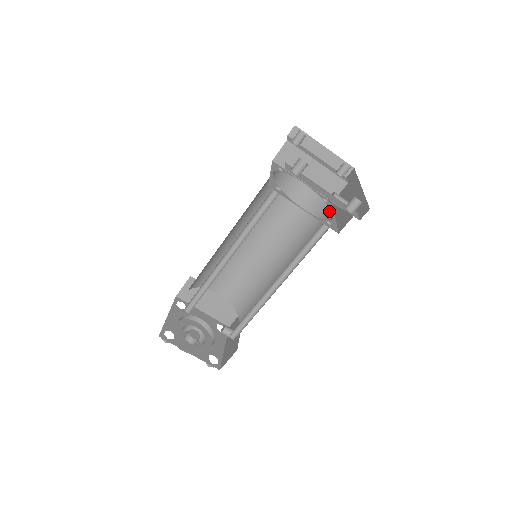
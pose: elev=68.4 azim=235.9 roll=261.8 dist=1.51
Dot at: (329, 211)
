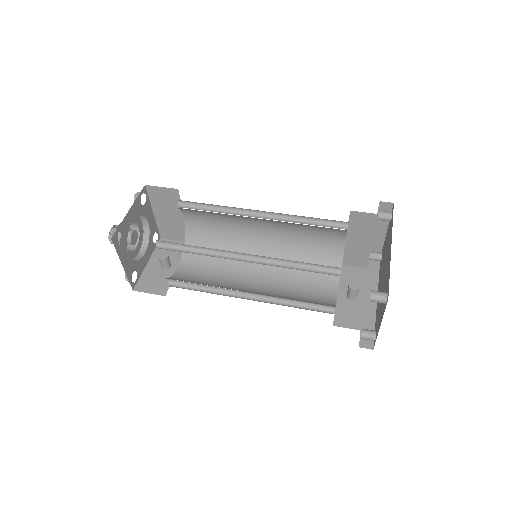
Dot at: (337, 281)
